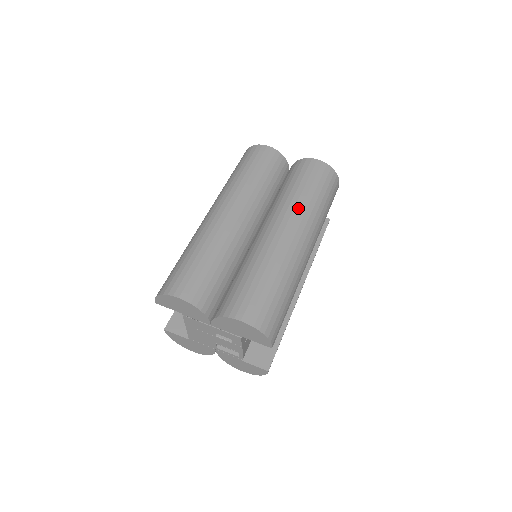
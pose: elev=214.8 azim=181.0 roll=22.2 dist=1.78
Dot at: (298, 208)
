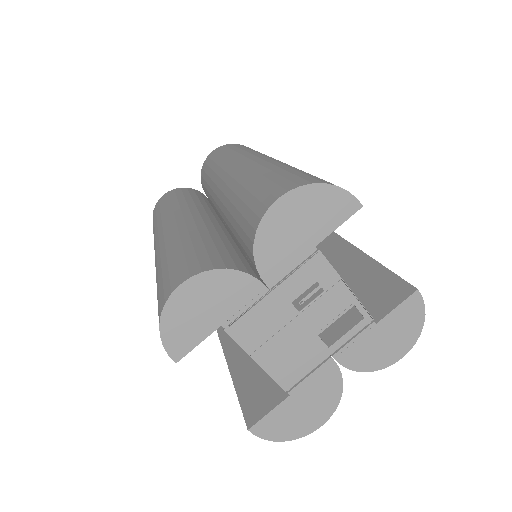
Dot at: (230, 159)
